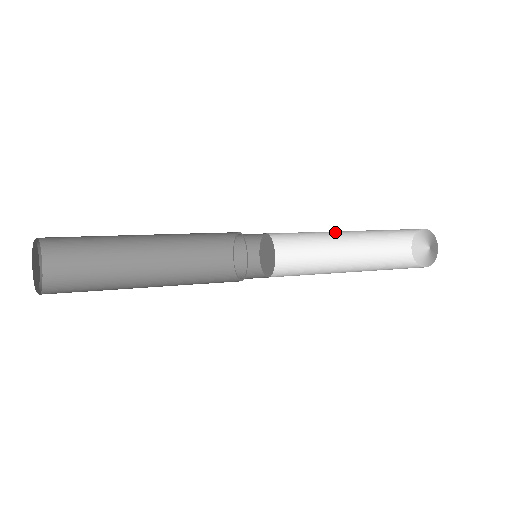
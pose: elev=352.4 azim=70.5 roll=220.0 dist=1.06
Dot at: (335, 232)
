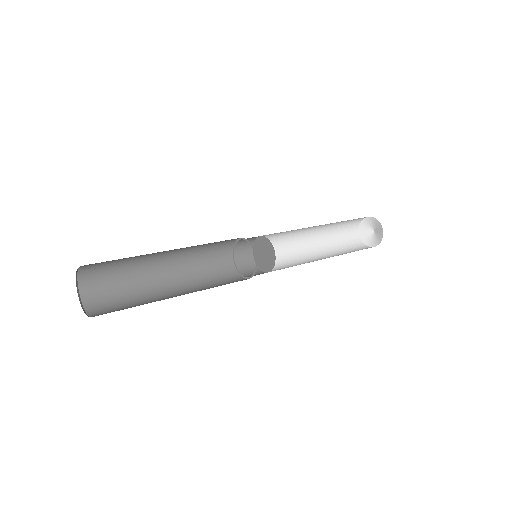
Dot at: occluded
